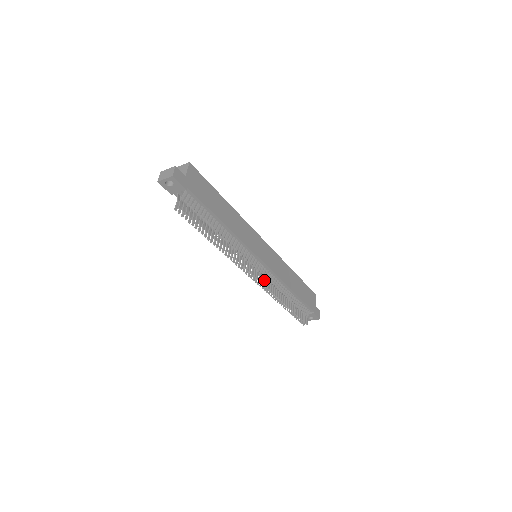
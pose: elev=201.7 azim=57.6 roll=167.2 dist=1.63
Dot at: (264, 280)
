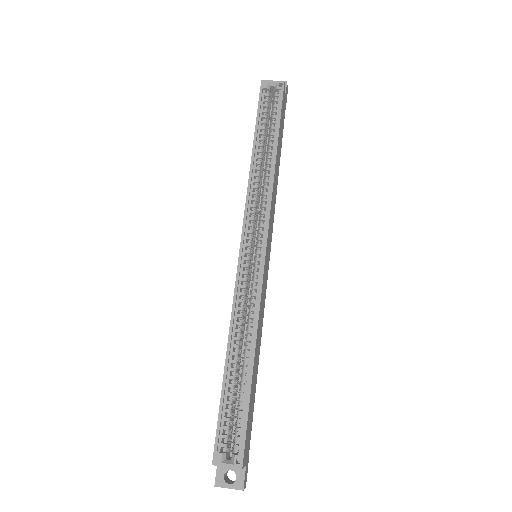
Dot at: occluded
